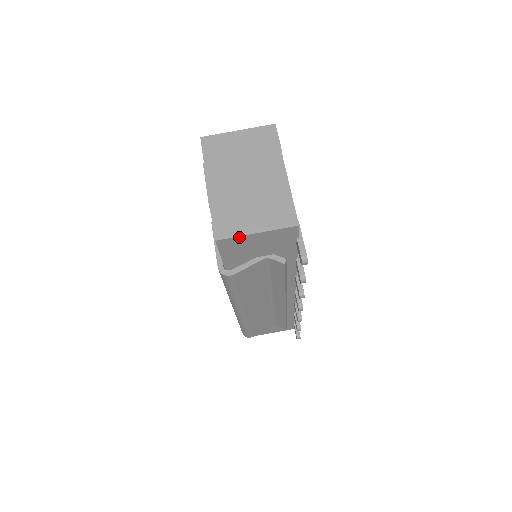
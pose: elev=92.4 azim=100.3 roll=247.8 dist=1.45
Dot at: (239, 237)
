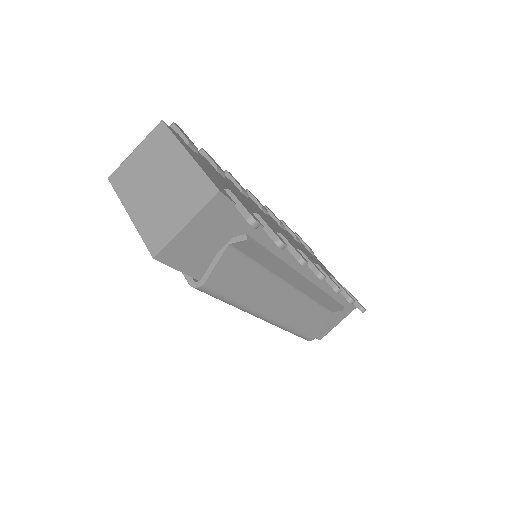
Dot at: (173, 240)
